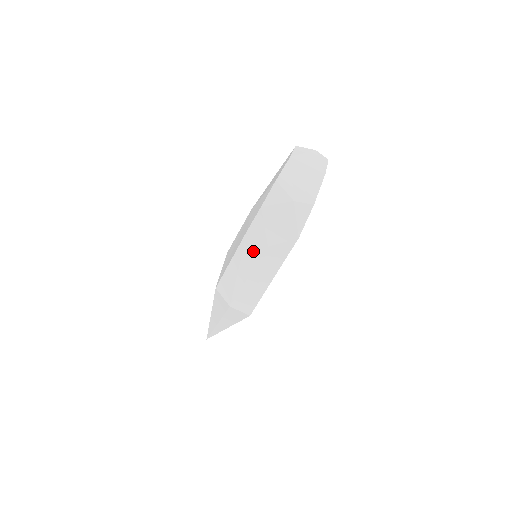
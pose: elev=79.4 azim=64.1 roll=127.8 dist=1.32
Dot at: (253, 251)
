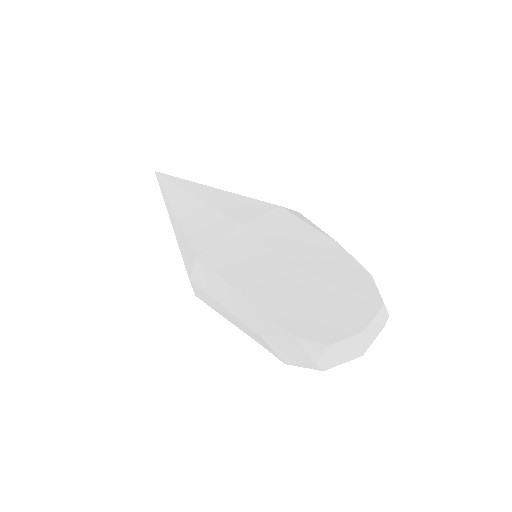
Dot at: (250, 318)
